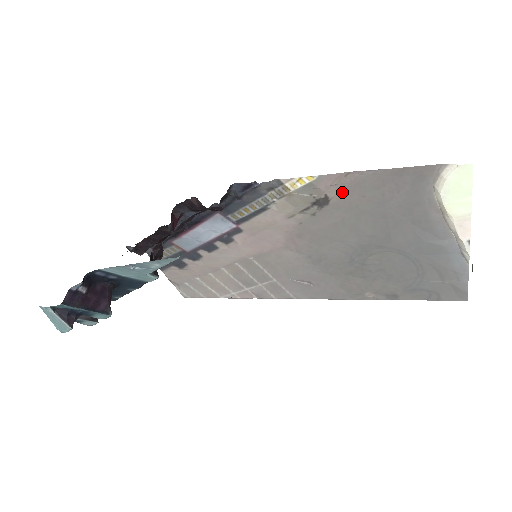
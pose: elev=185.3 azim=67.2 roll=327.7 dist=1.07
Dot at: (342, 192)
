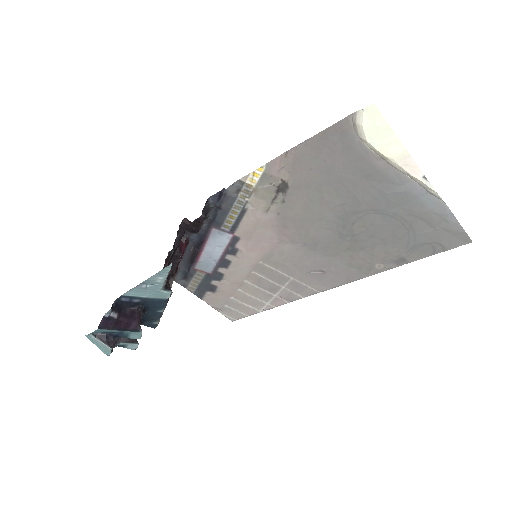
Dot at: (292, 172)
